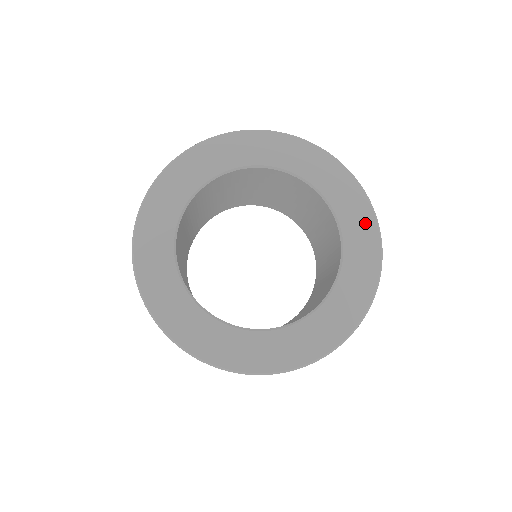
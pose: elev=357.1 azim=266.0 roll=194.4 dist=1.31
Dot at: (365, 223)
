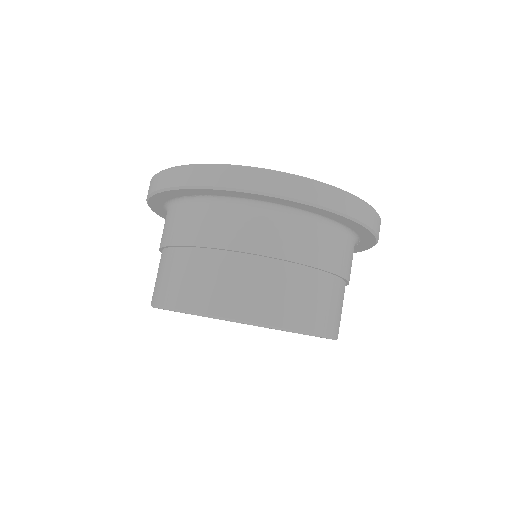
Dot at: occluded
